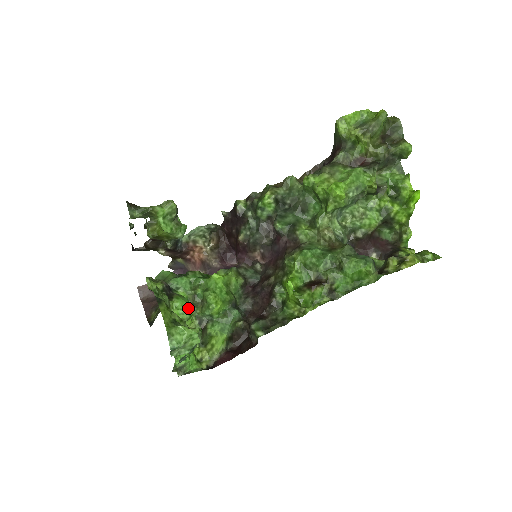
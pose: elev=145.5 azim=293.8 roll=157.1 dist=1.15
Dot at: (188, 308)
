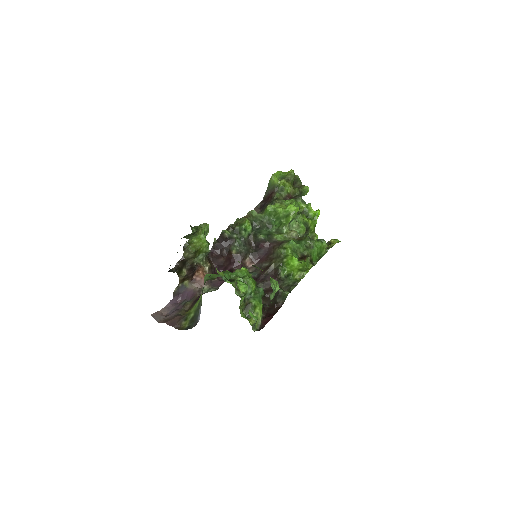
Dot at: (246, 284)
